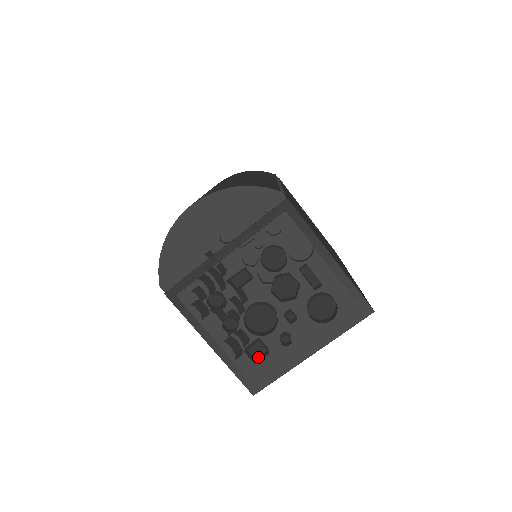
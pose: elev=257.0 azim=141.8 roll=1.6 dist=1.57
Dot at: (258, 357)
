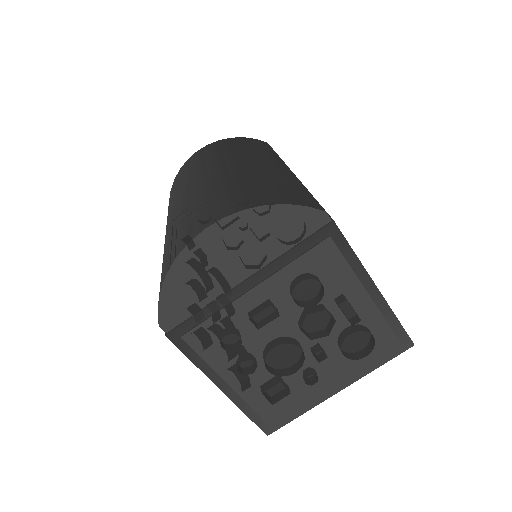
Dot at: (275, 395)
